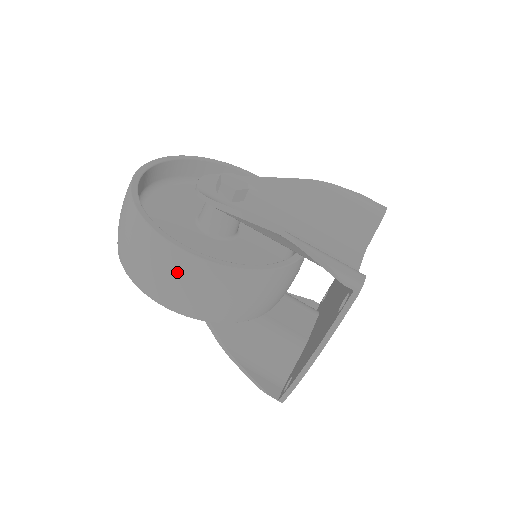
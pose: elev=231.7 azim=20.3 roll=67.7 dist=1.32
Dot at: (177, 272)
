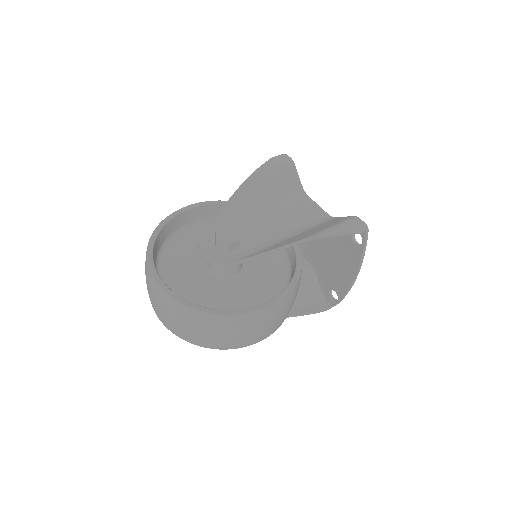
Dot at: (274, 317)
